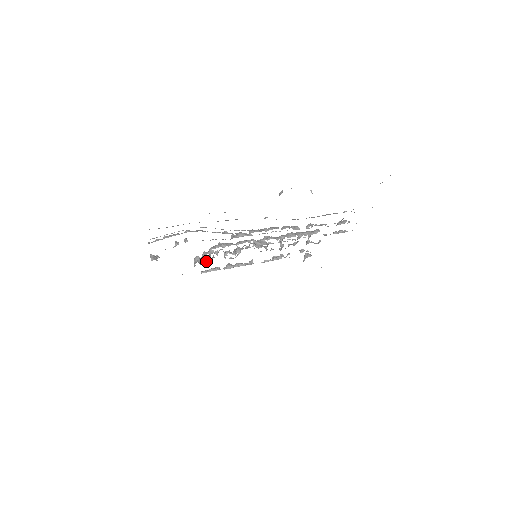
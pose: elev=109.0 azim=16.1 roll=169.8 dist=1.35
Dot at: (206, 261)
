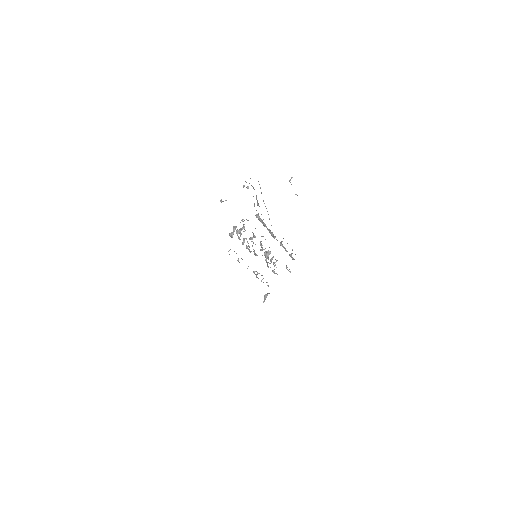
Dot at: (241, 230)
